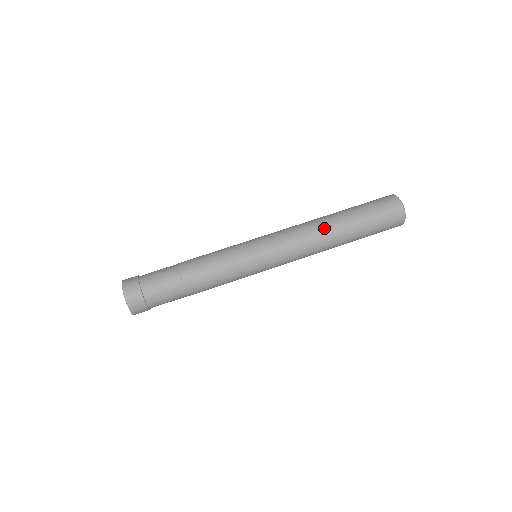
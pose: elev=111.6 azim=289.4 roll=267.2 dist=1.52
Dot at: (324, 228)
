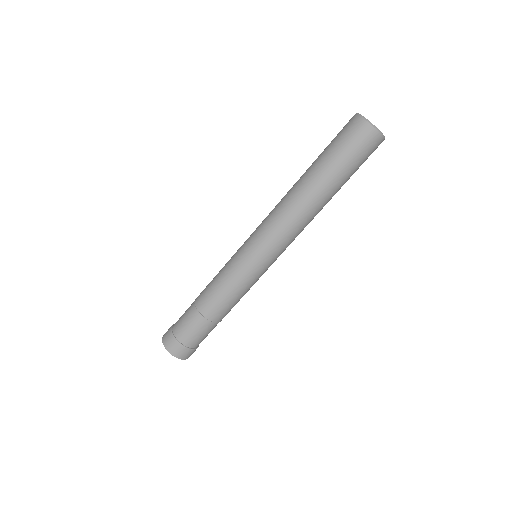
Dot at: (302, 201)
